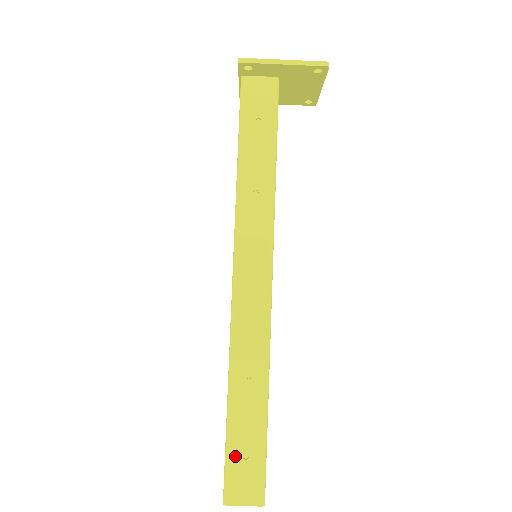
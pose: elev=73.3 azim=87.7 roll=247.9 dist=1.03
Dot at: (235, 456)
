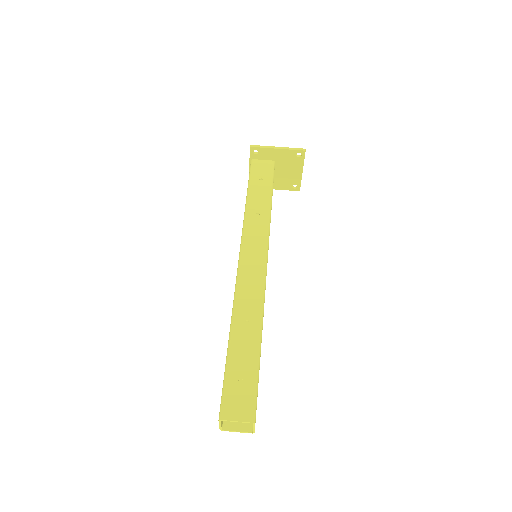
Dot at: (232, 380)
